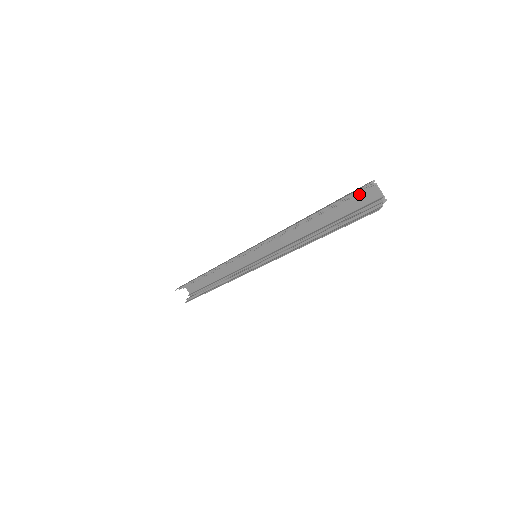
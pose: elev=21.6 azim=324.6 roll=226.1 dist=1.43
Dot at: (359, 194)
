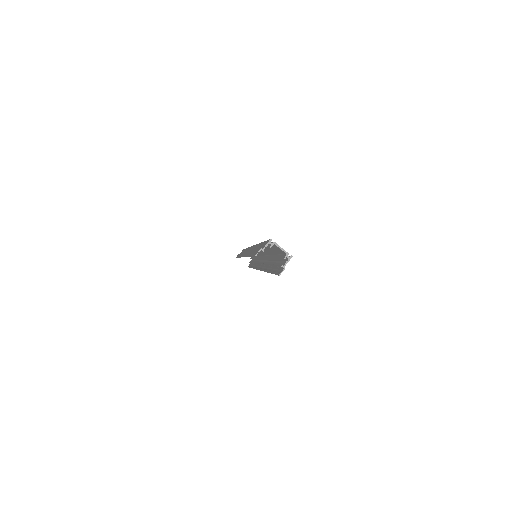
Dot at: occluded
